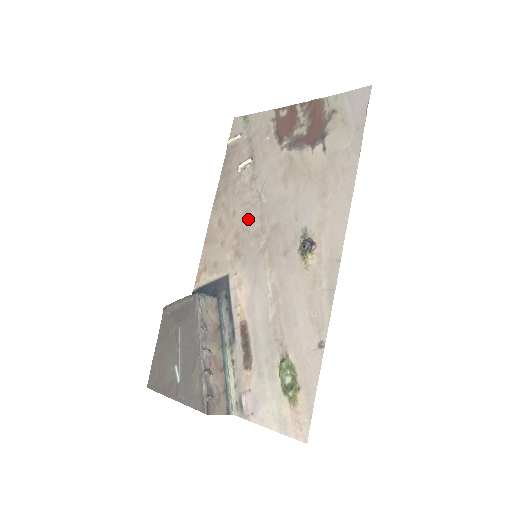
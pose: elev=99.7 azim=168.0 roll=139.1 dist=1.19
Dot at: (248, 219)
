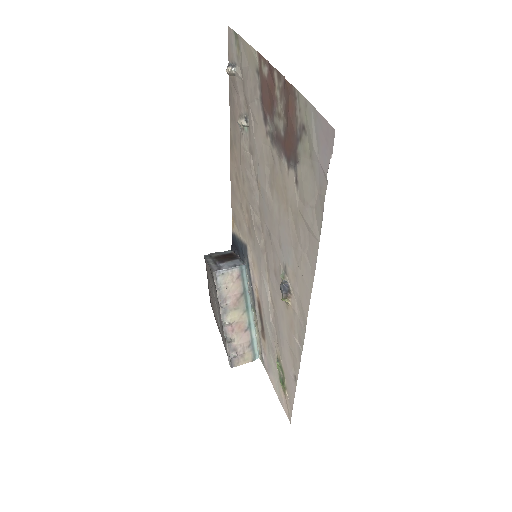
Dot at: (252, 202)
